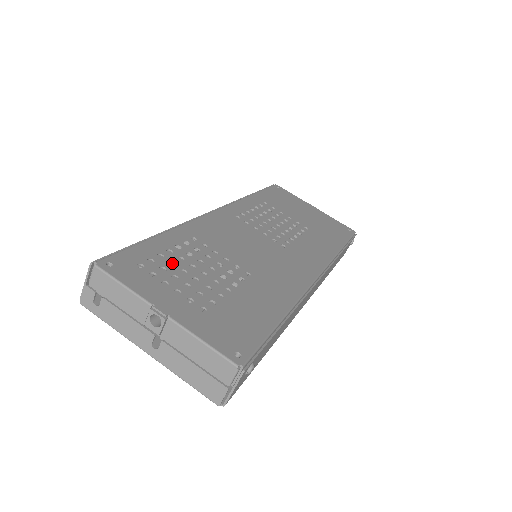
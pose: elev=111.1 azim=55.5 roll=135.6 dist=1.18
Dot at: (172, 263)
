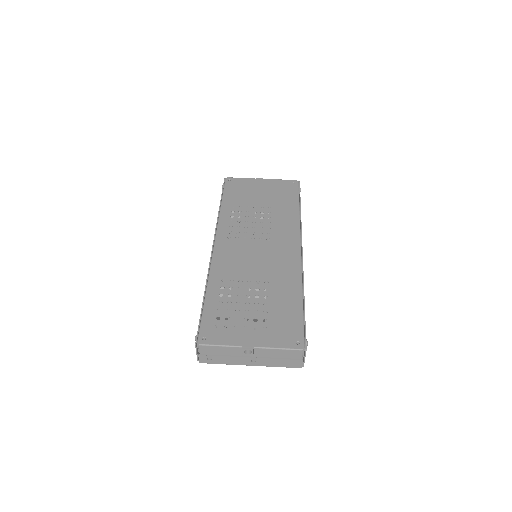
Dot at: occluded
